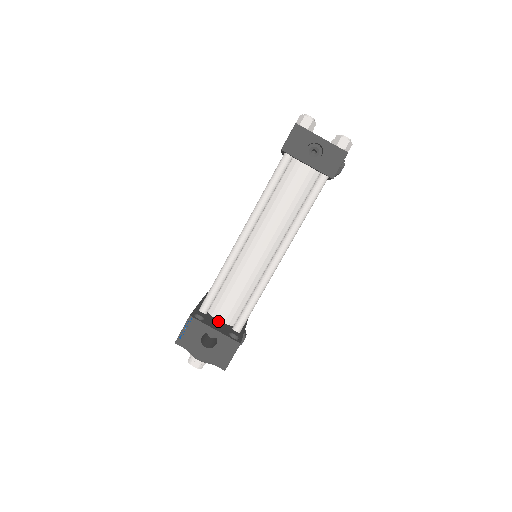
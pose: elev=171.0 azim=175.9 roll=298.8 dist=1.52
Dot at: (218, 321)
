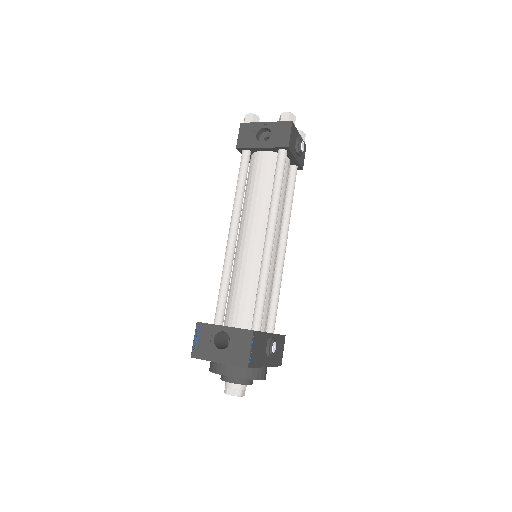
Dot at: occluded
